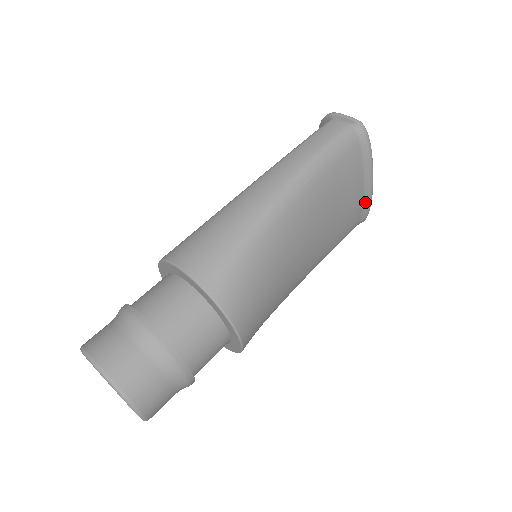
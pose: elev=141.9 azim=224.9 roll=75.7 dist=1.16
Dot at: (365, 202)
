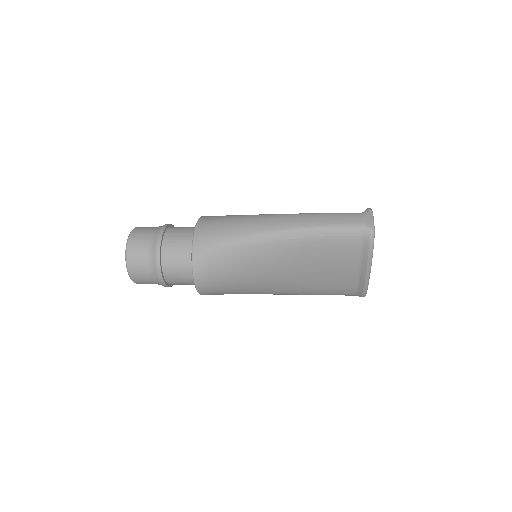
Dot at: (360, 284)
